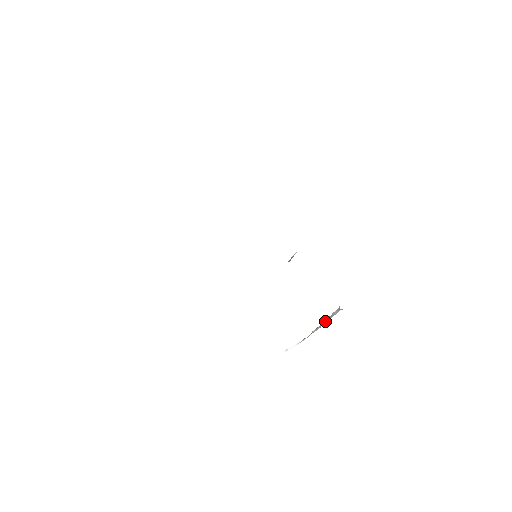
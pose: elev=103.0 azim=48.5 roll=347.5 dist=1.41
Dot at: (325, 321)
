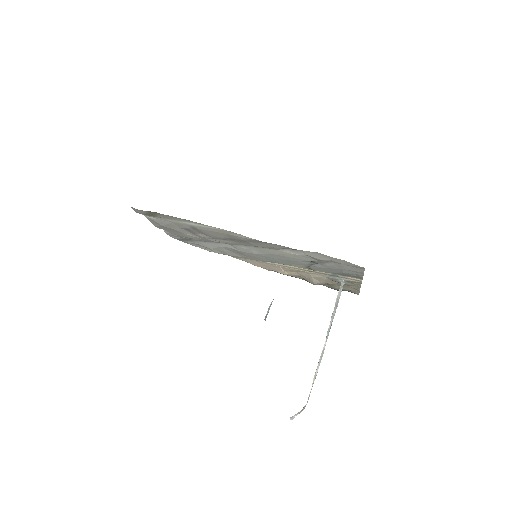
Dot at: (329, 328)
